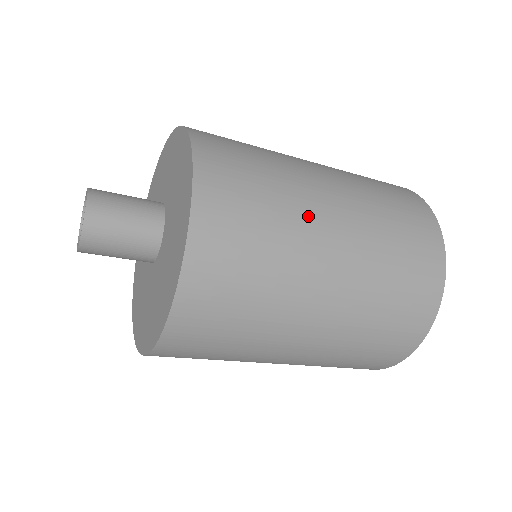
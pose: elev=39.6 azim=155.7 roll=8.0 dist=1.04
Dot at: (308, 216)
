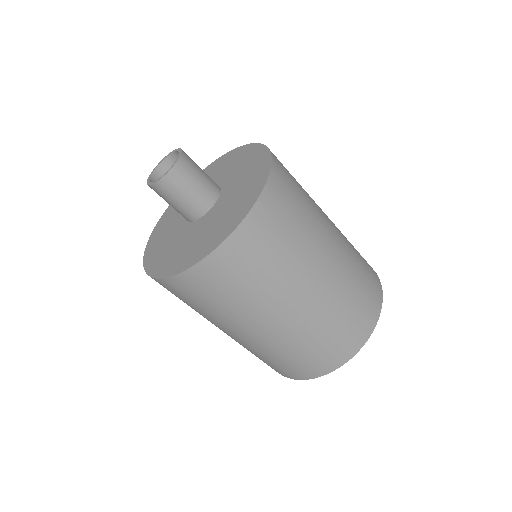
Dot at: (321, 226)
